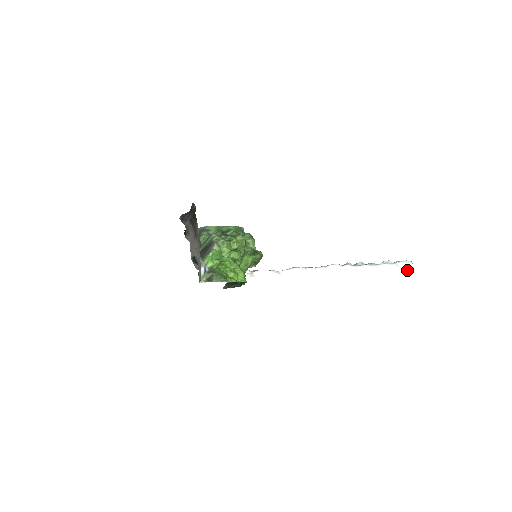
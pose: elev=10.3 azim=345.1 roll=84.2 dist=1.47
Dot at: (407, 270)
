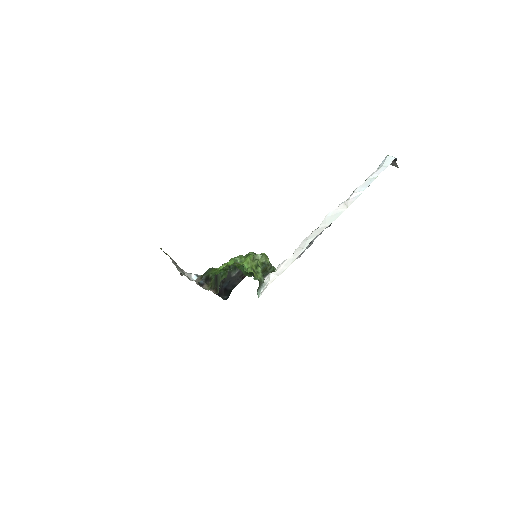
Dot at: (387, 162)
